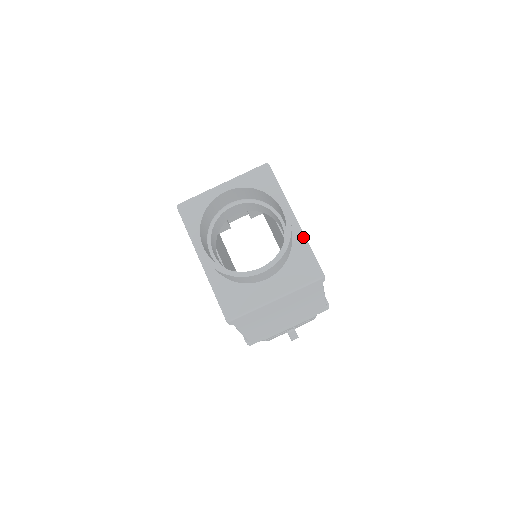
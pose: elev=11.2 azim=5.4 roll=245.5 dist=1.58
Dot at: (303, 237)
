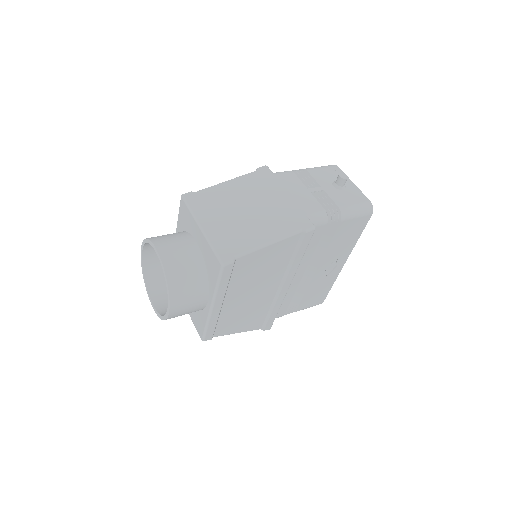
Dot at: (207, 318)
